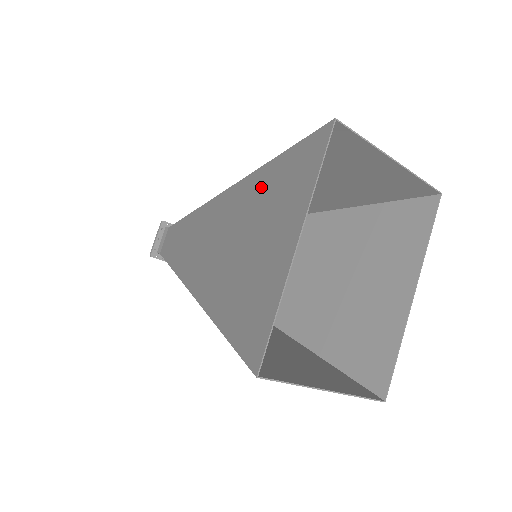
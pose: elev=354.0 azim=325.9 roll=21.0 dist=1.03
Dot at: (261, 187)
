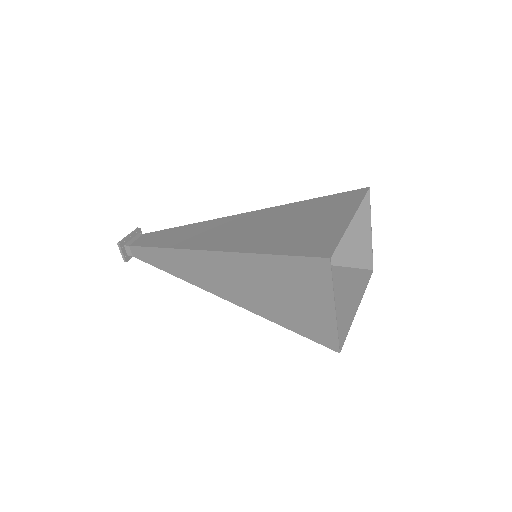
Dot at: (301, 207)
